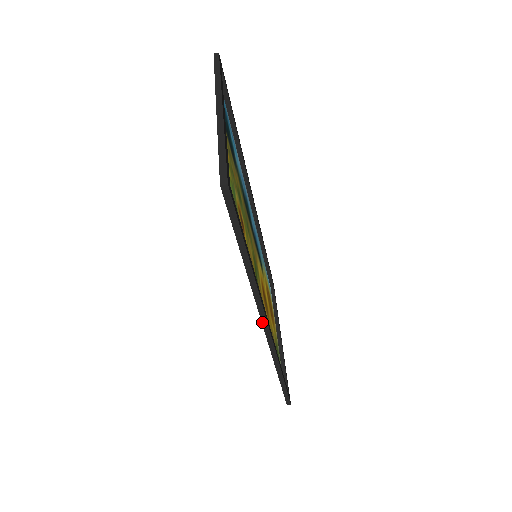
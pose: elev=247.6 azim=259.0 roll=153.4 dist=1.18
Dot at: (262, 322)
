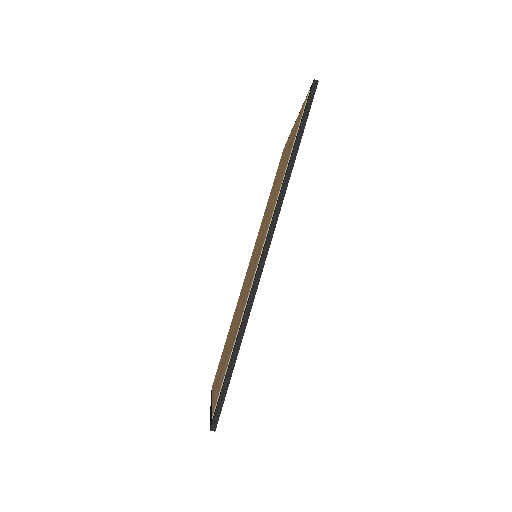
Dot at: (270, 230)
